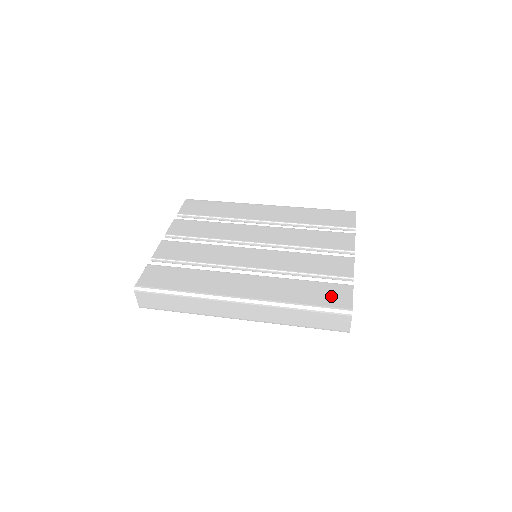
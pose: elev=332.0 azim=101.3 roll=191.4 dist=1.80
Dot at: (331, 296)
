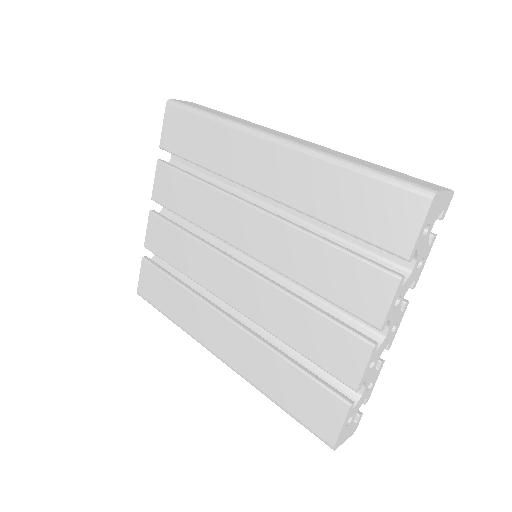
Dot at: (314, 410)
